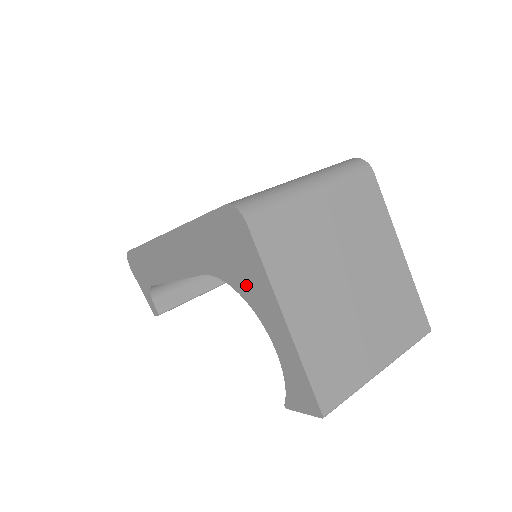
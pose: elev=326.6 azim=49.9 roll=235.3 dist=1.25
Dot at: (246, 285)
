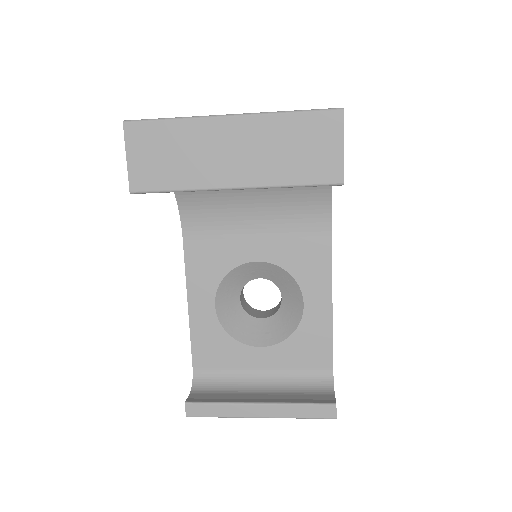
Dot at: occluded
